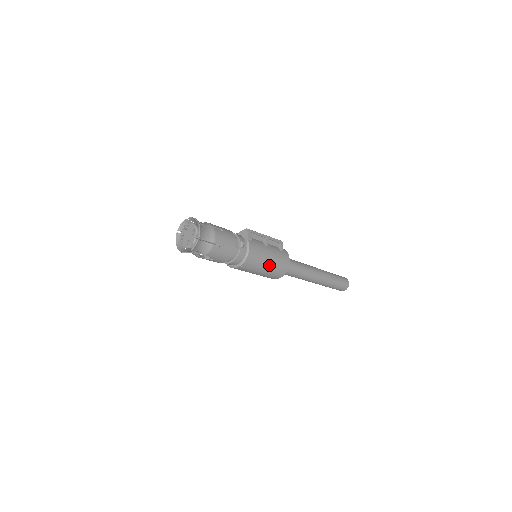
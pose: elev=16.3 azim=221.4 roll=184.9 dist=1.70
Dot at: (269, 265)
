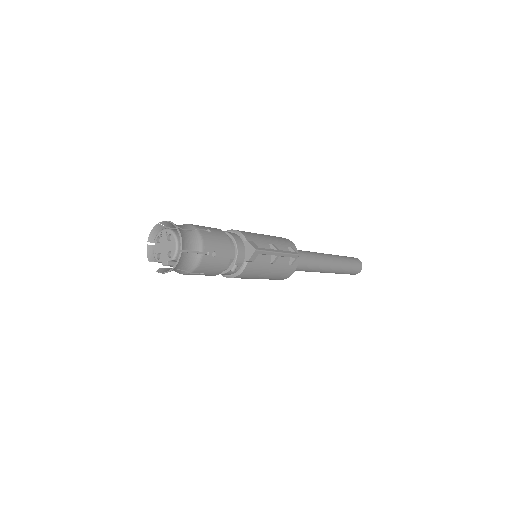
Dot at: (261, 278)
